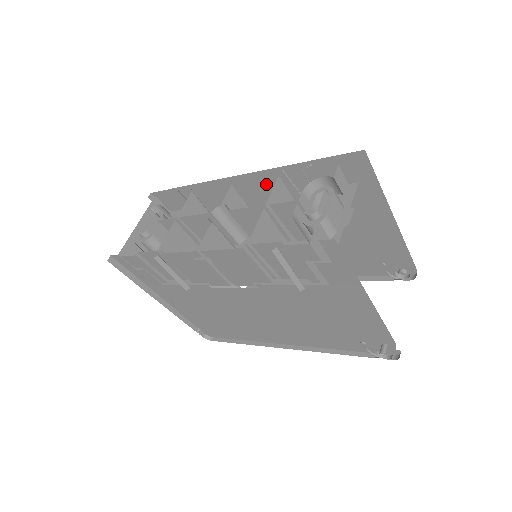
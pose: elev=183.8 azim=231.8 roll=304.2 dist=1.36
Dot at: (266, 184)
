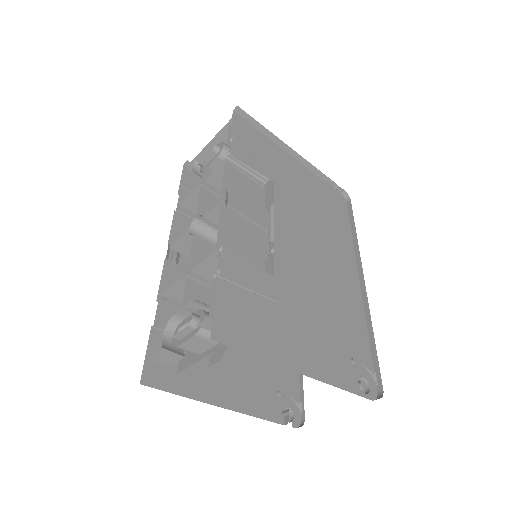
Dot at: occluded
